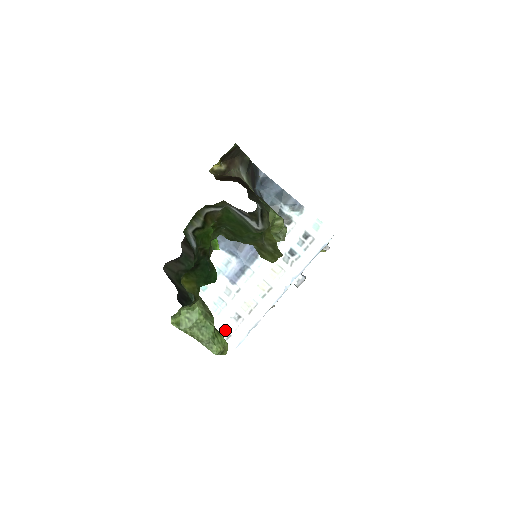
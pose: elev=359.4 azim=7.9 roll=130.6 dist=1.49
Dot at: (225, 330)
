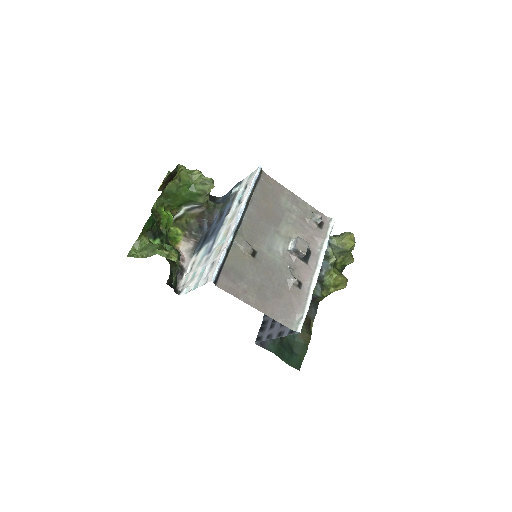
Dot at: (205, 279)
